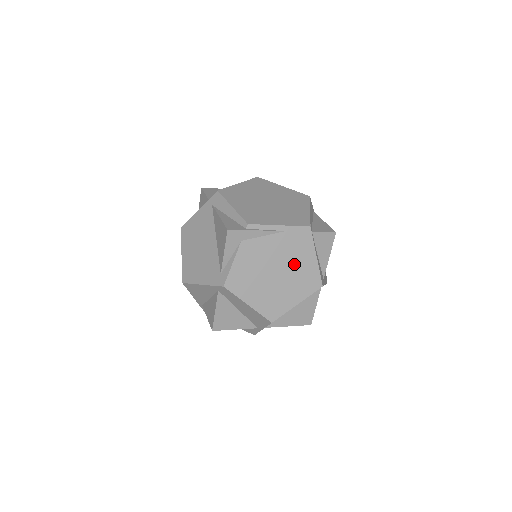
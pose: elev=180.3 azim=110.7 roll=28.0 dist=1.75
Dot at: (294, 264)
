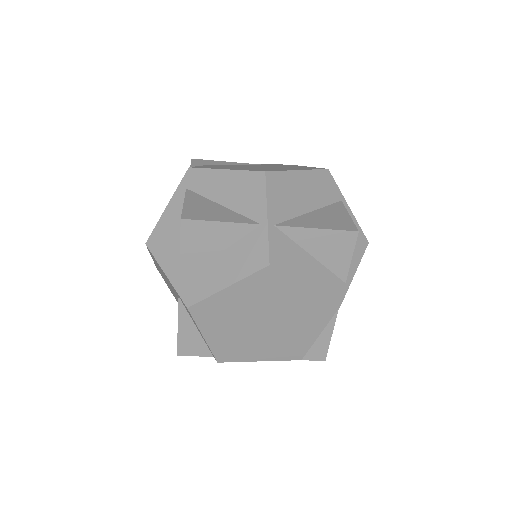
Dot at: occluded
